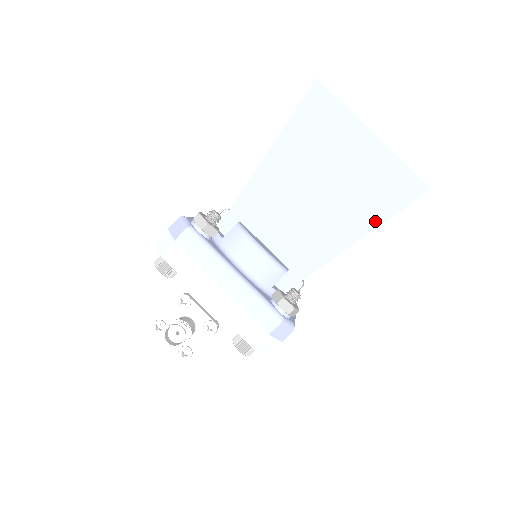
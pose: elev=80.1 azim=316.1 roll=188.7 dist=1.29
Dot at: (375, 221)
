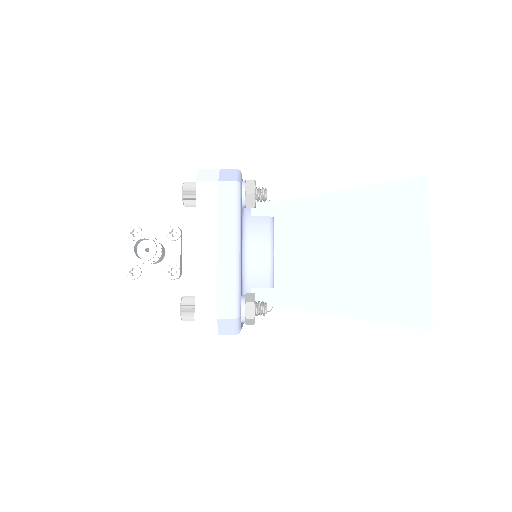
Dot at: (371, 314)
